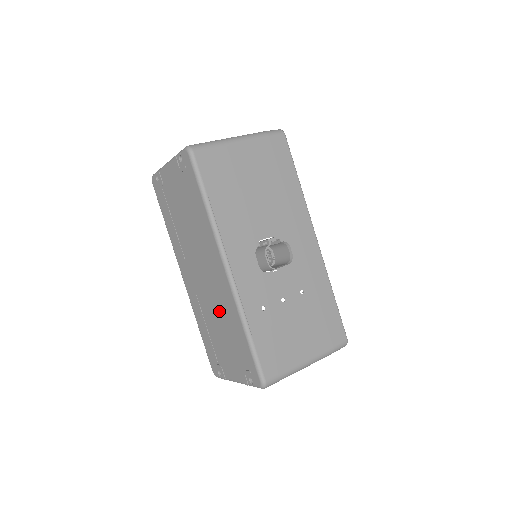
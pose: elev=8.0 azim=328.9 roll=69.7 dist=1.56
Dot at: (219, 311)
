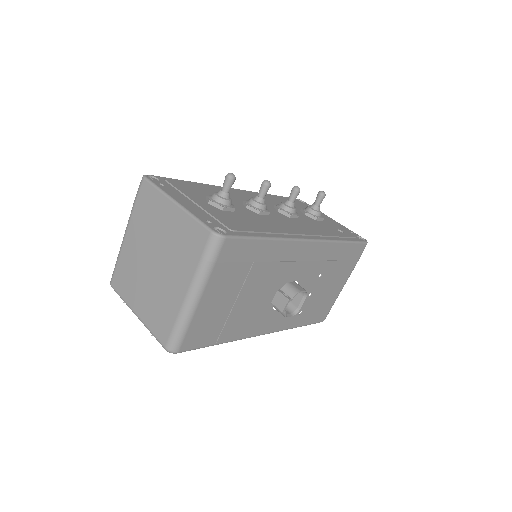
Dot at: occluded
